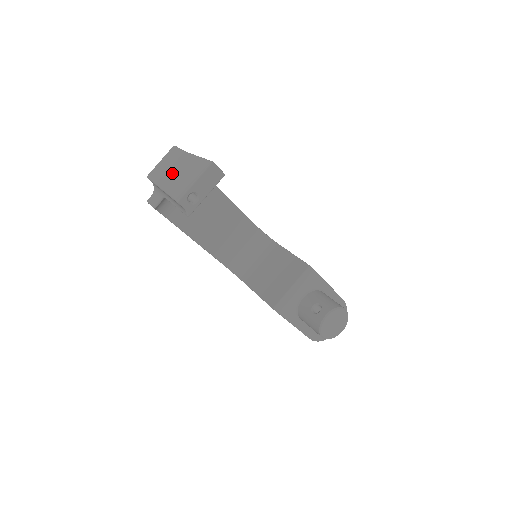
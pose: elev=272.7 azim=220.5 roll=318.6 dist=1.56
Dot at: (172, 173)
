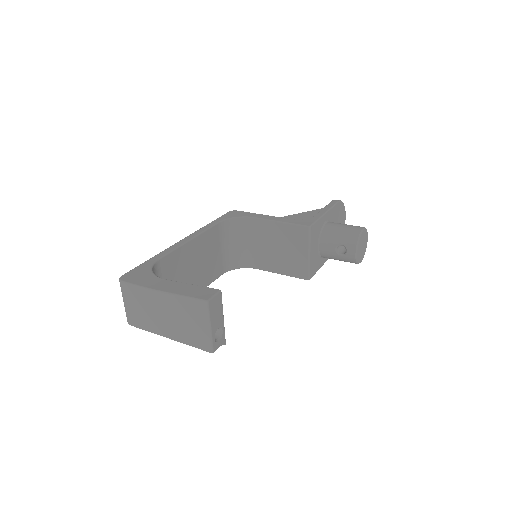
Dot at: (163, 320)
